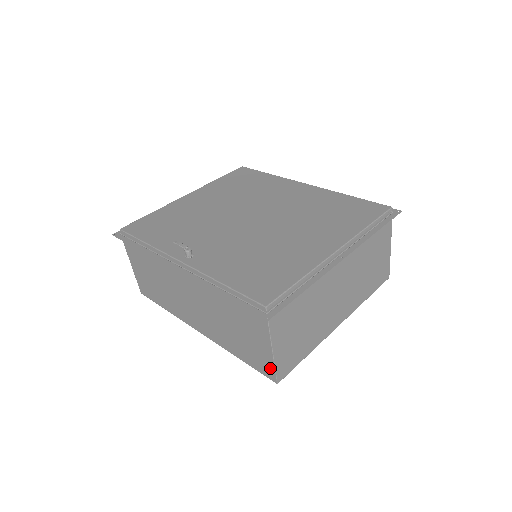
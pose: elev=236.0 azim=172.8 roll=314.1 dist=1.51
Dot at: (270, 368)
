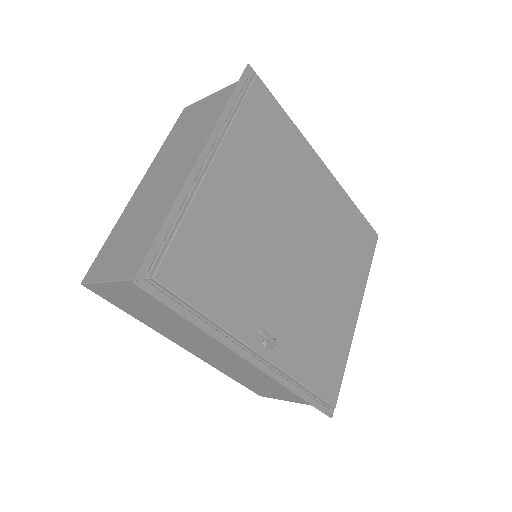
Dot at: (269, 396)
